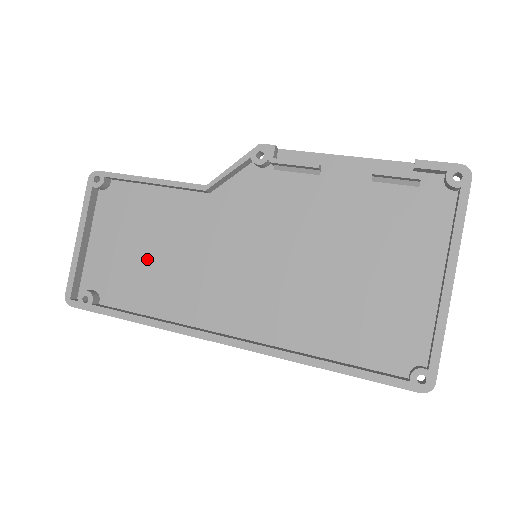
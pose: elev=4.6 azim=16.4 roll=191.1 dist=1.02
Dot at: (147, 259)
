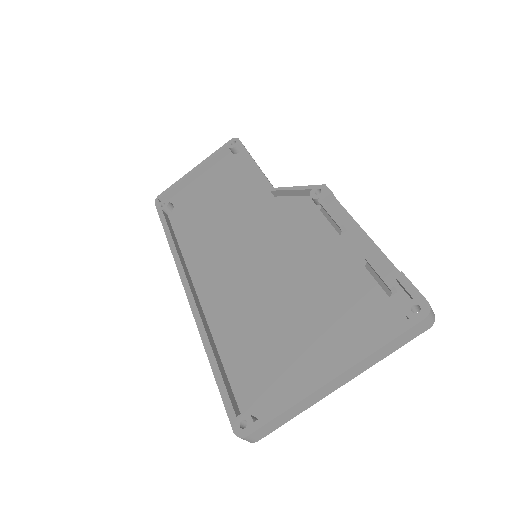
Dot at: (210, 209)
